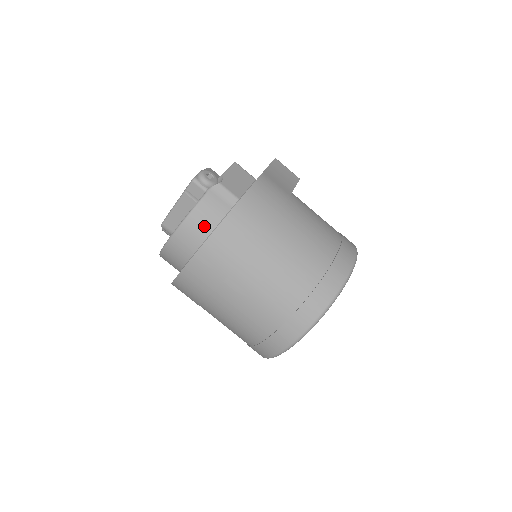
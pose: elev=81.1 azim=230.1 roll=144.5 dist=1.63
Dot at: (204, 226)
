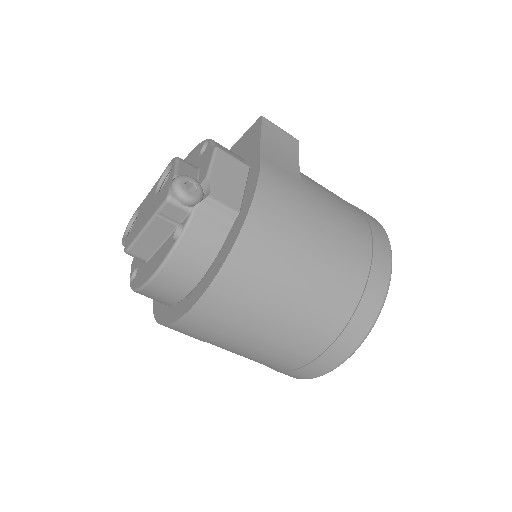
Dot at: (197, 262)
